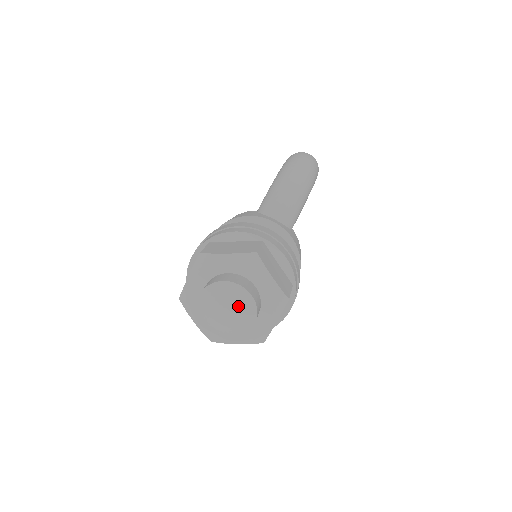
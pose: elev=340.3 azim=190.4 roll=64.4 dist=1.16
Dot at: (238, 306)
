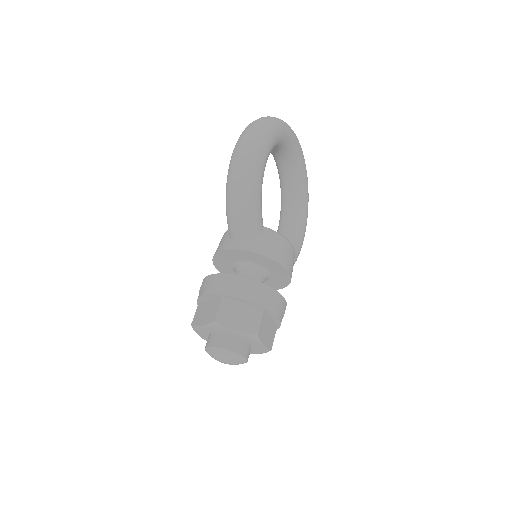
Dot at: (226, 358)
